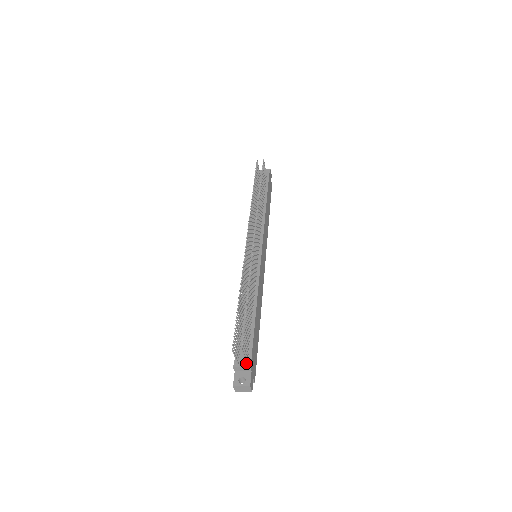
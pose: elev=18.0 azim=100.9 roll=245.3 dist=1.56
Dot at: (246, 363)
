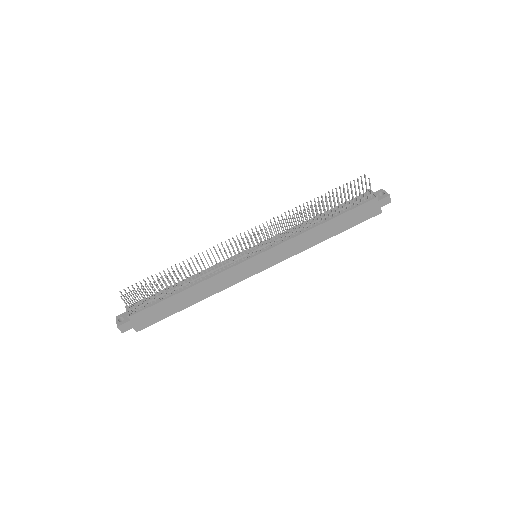
Dot at: (132, 312)
